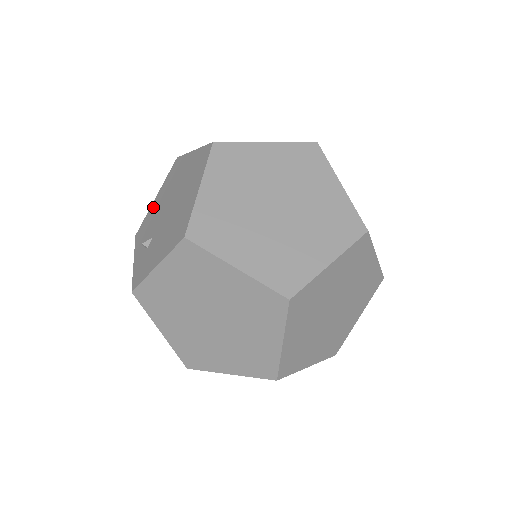
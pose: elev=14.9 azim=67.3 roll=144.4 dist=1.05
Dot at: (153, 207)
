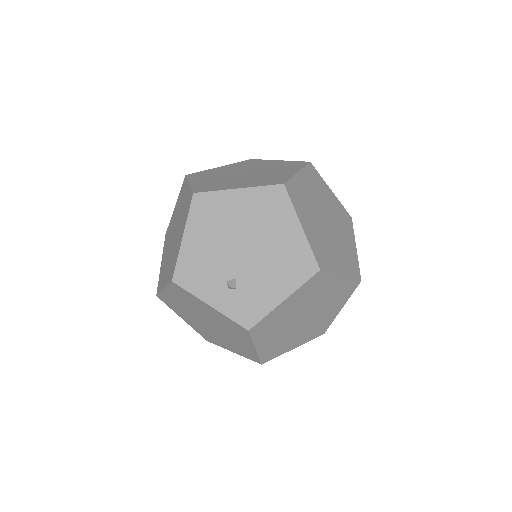
Dot at: (191, 248)
